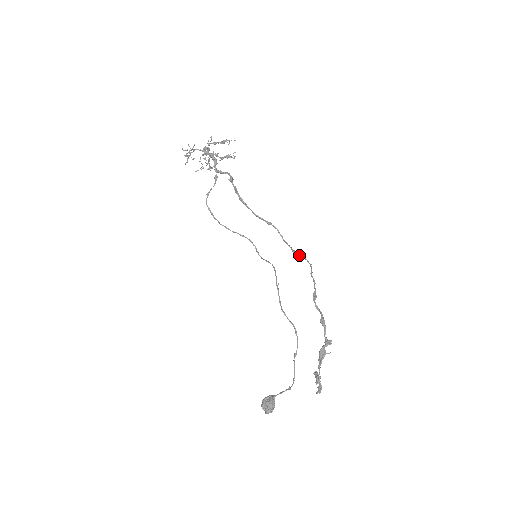
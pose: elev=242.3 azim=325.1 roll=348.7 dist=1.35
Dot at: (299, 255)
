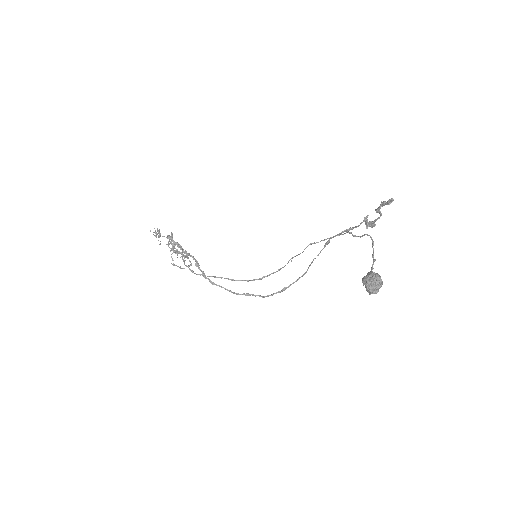
Dot at: occluded
